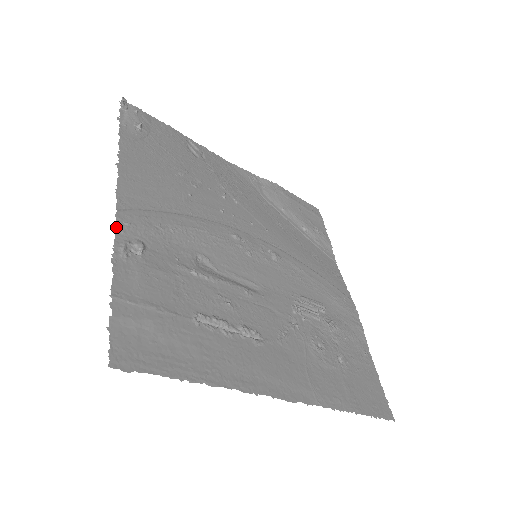
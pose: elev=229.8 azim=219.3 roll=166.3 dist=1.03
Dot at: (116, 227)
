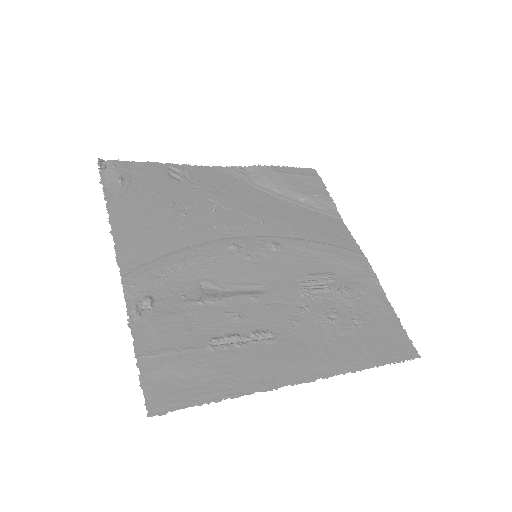
Dot at: (125, 294)
